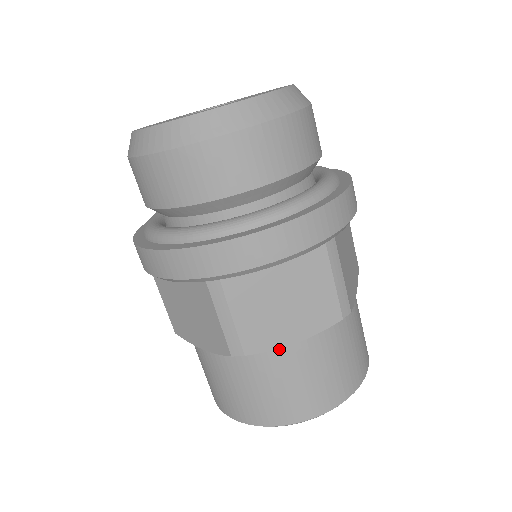
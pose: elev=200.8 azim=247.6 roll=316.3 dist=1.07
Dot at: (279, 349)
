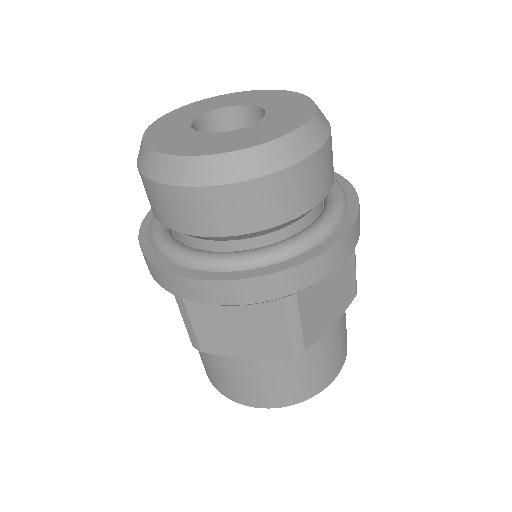
Dot at: (233, 356)
